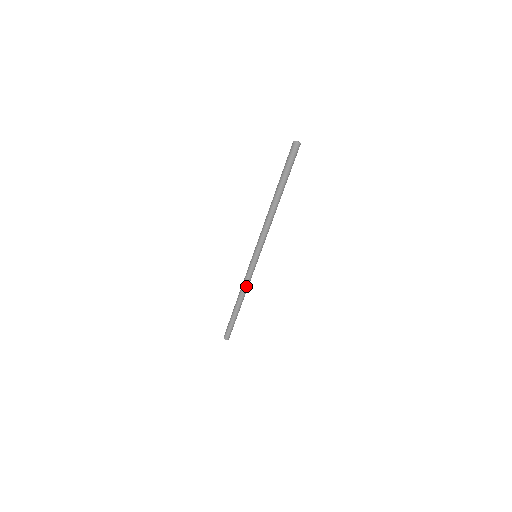
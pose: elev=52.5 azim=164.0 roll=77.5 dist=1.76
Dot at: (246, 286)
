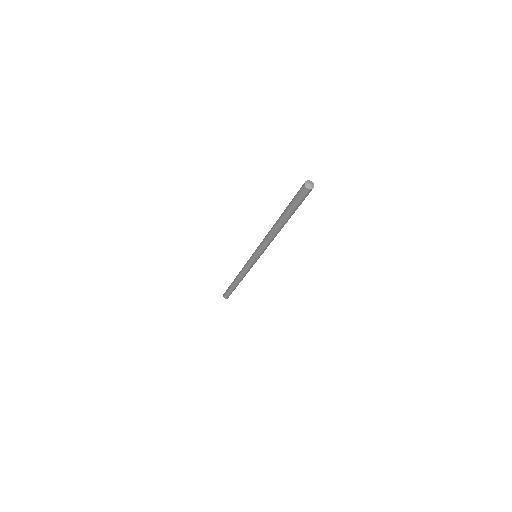
Dot at: (243, 273)
